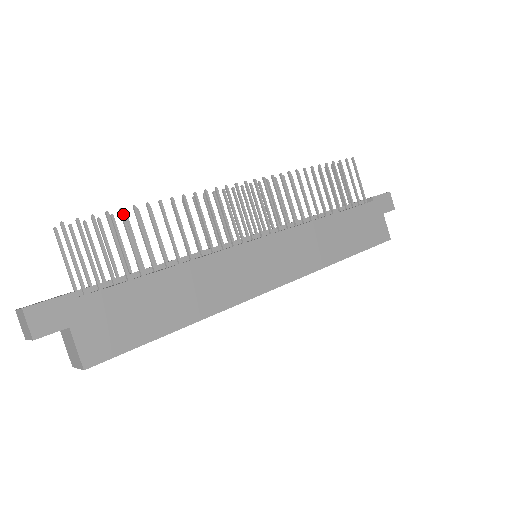
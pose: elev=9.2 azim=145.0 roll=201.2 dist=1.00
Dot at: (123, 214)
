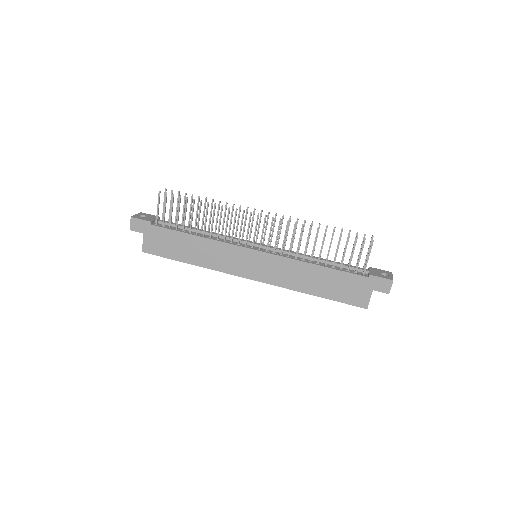
Dot at: (187, 200)
